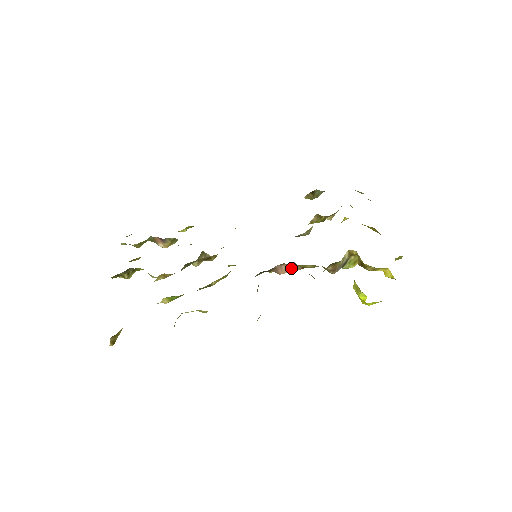
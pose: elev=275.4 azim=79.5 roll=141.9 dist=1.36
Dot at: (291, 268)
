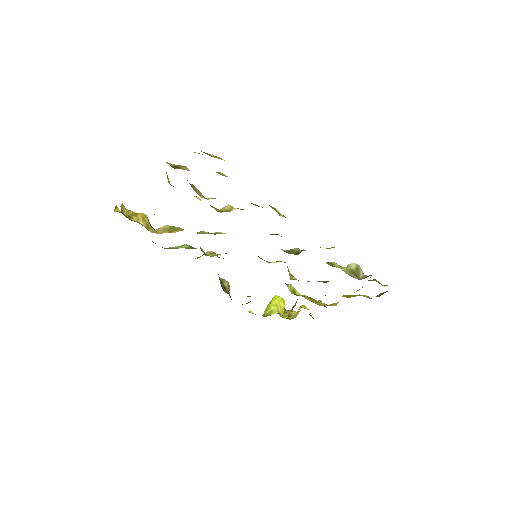
Dot at: occluded
